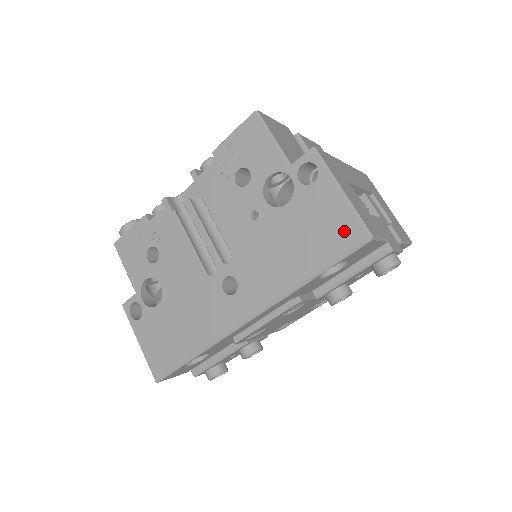
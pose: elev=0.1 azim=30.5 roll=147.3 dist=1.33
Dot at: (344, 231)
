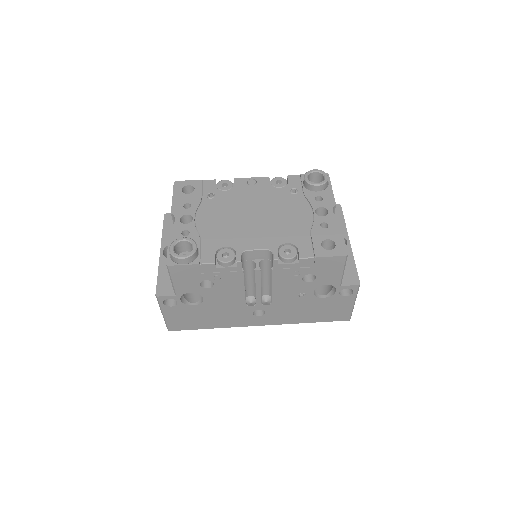
Dot at: (341, 315)
